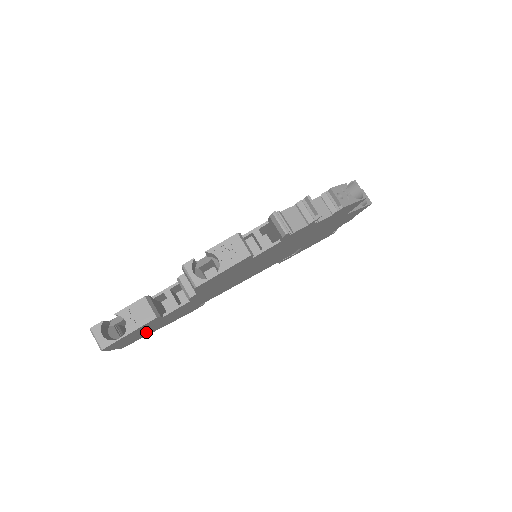
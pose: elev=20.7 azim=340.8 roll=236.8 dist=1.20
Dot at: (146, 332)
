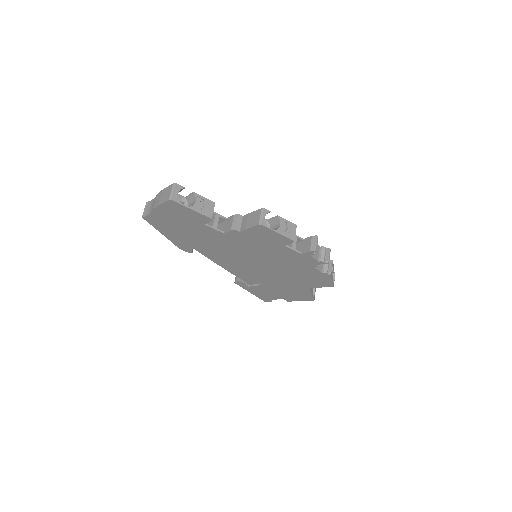
Dot at: (170, 225)
